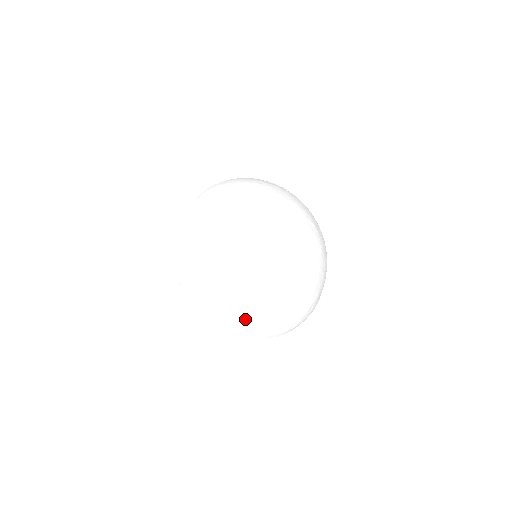
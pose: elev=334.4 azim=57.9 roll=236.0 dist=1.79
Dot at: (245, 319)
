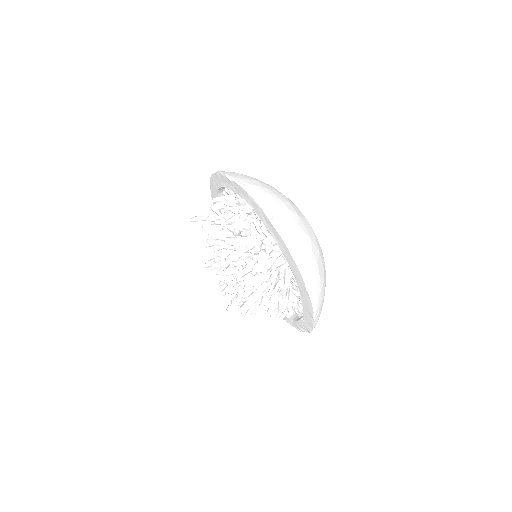
Dot at: (319, 271)
